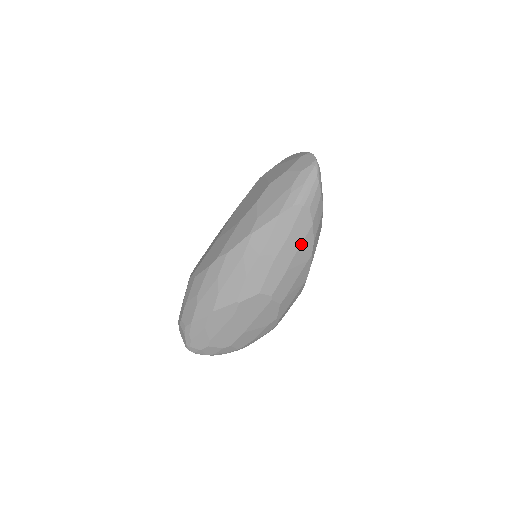
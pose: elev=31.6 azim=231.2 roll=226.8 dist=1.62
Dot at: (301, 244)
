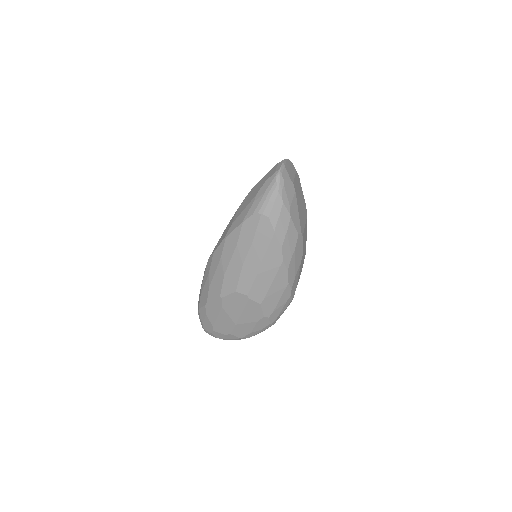
Dot at: (267, 250)
